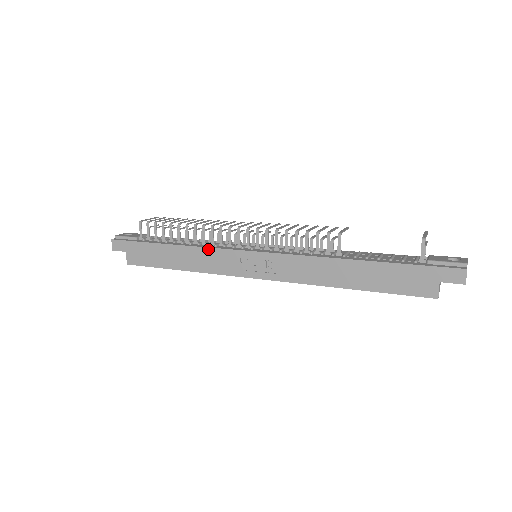
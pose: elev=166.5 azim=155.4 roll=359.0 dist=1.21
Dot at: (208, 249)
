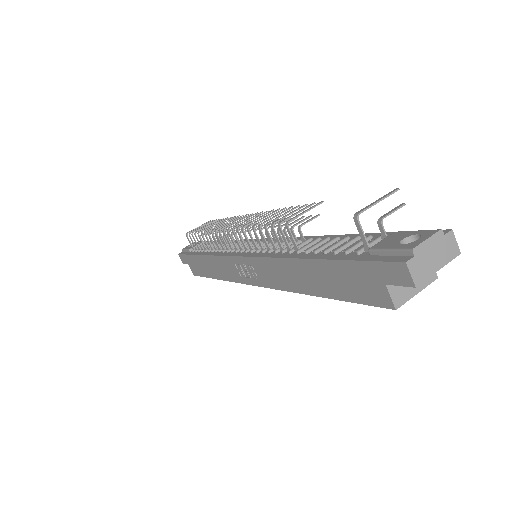
Dot at: (216, 257)
